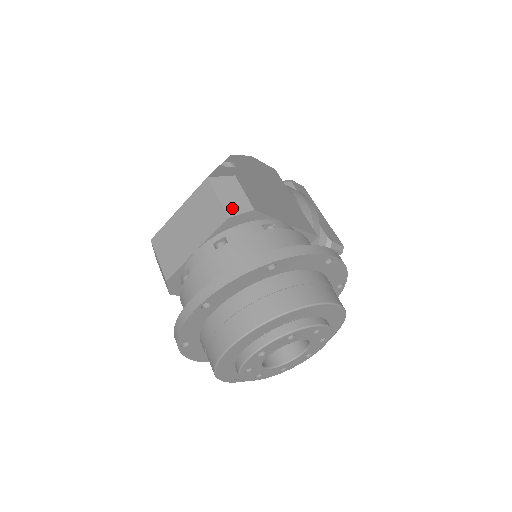
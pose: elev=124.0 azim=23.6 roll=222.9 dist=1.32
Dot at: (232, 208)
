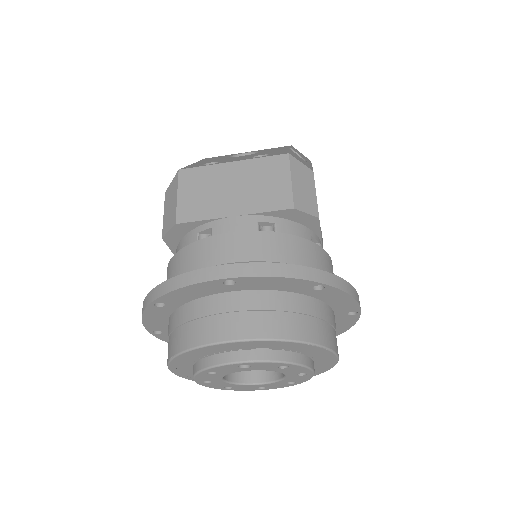
Dot at: (301, 201)
